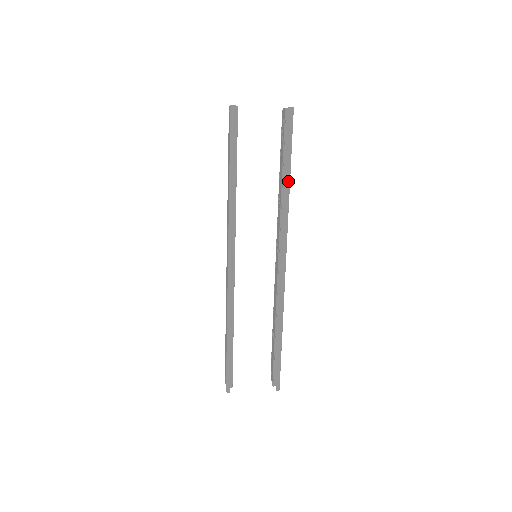
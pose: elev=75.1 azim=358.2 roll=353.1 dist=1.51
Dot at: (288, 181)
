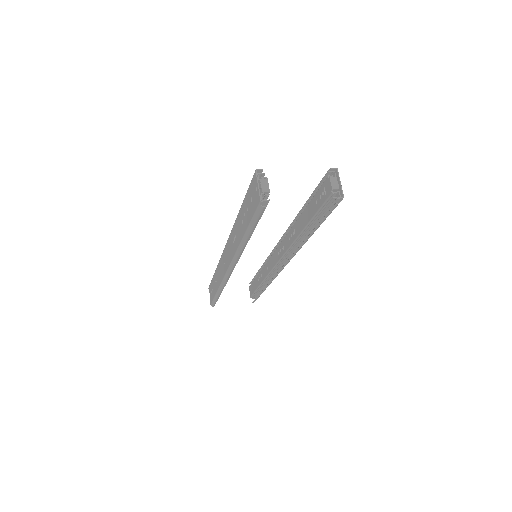
Dot at: occluded
